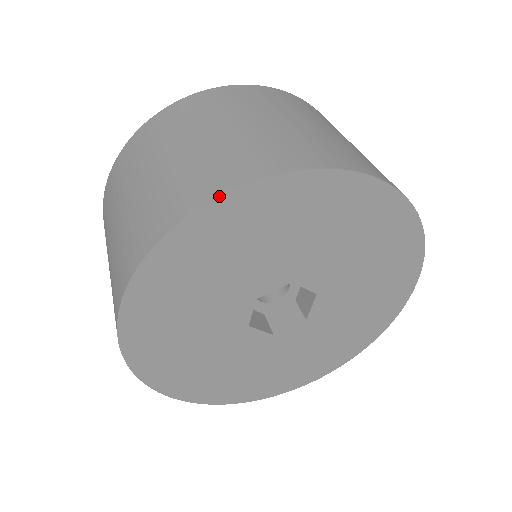
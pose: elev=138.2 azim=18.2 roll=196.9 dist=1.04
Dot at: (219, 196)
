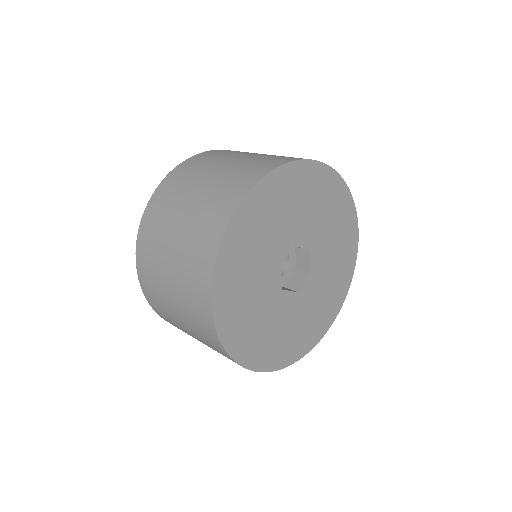
Dot at: (243, 199)
